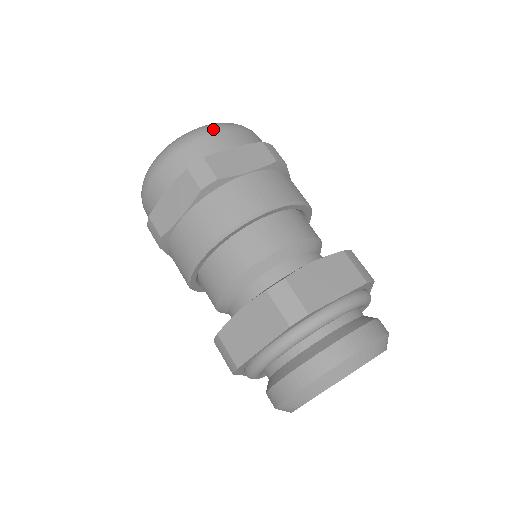
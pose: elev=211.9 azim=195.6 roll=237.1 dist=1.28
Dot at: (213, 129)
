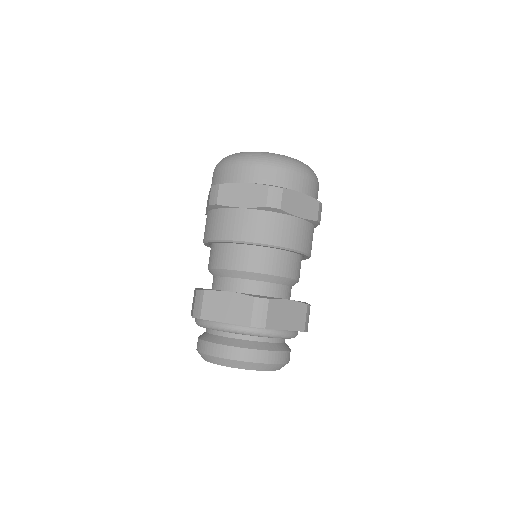
Dot at: (301, 170)
